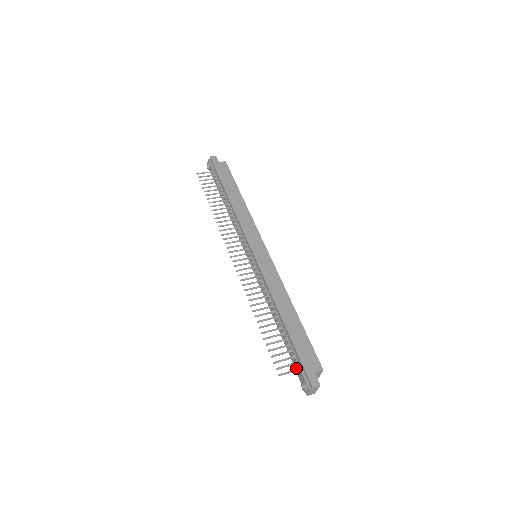
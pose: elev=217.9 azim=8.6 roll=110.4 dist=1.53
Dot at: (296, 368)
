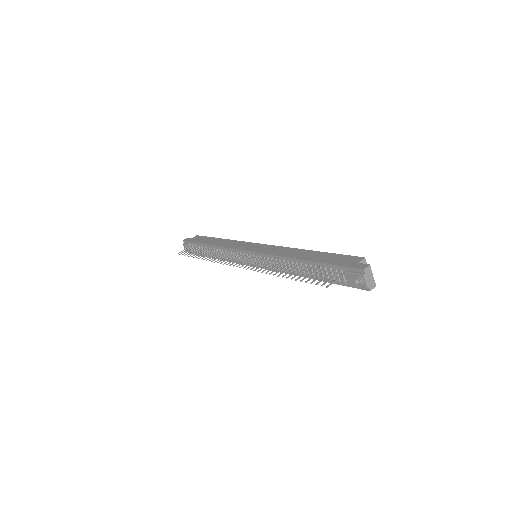
Dot at: (344, 283)
